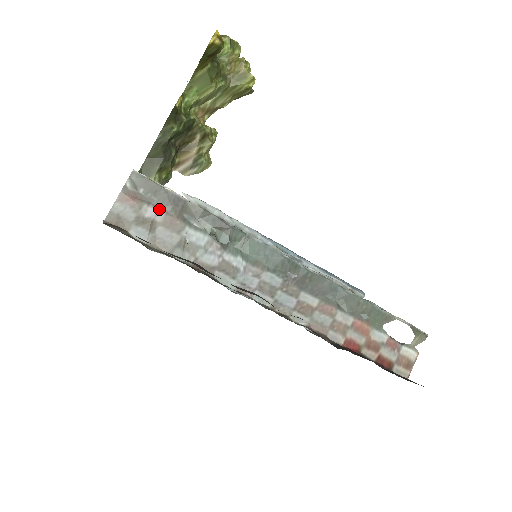
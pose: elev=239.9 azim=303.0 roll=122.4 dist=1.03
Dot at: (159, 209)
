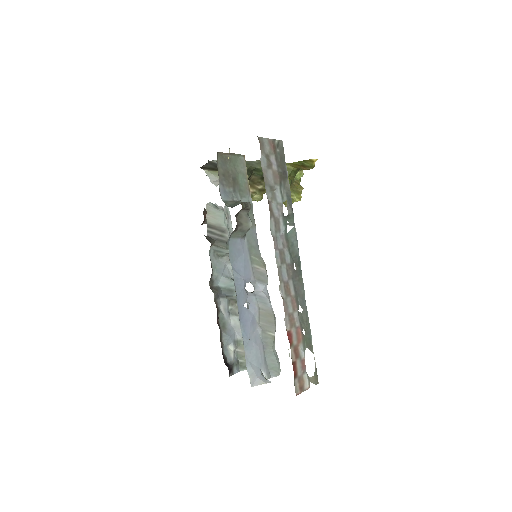
Dot at: (277, 165)
